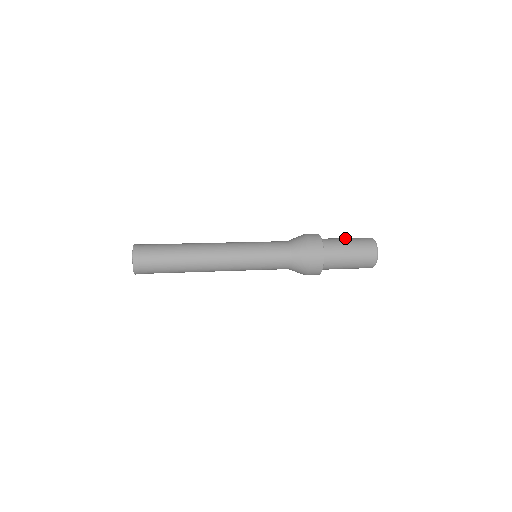
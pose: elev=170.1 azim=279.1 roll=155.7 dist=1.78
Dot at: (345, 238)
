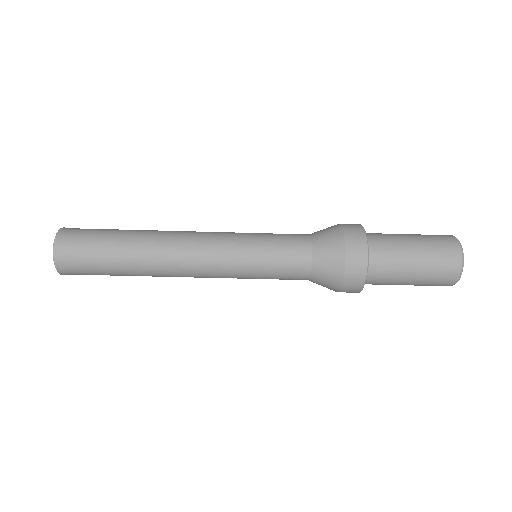
Dot at: occluded
